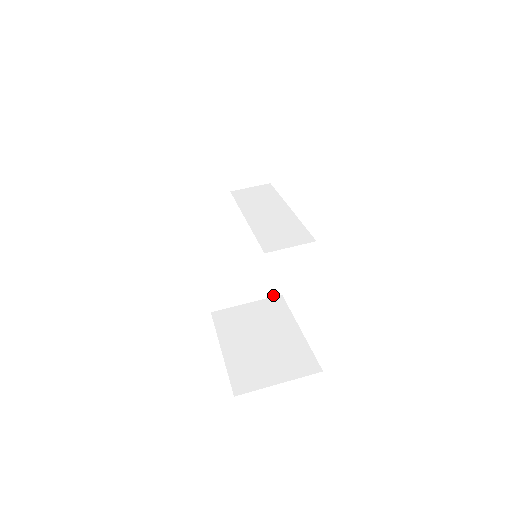
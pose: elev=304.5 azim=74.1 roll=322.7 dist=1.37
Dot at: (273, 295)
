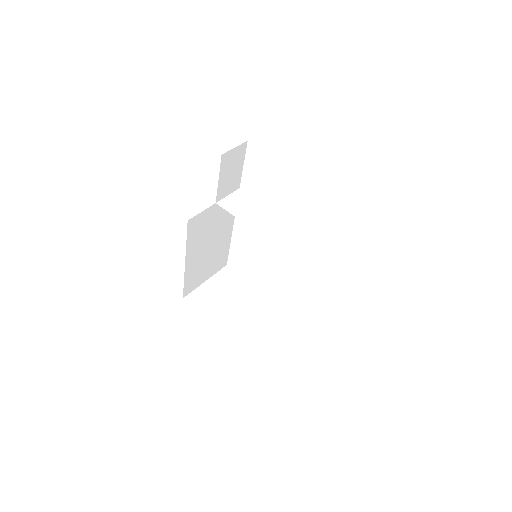
Dot at: (222, 268)
